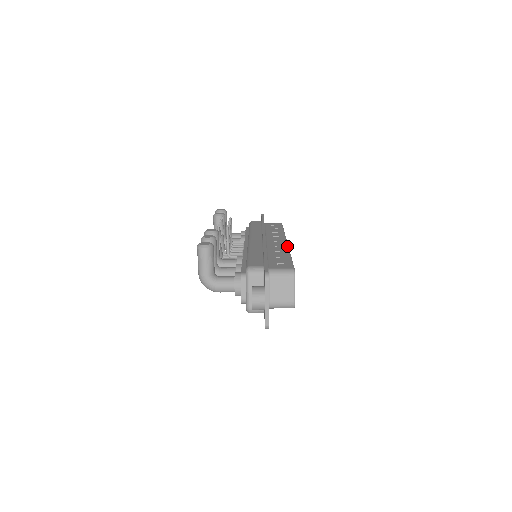
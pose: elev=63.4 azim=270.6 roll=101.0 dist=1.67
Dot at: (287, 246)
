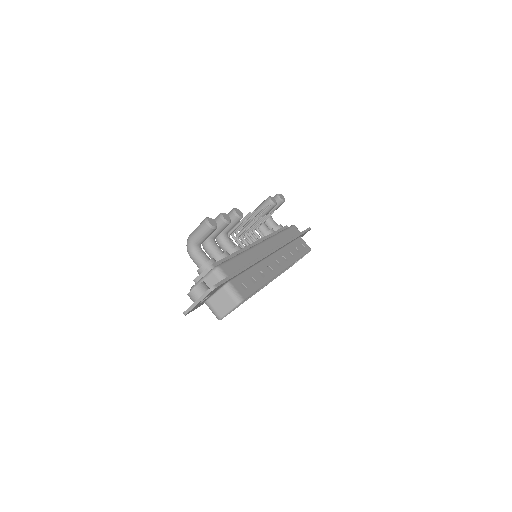
Dot at: (276, 275)
